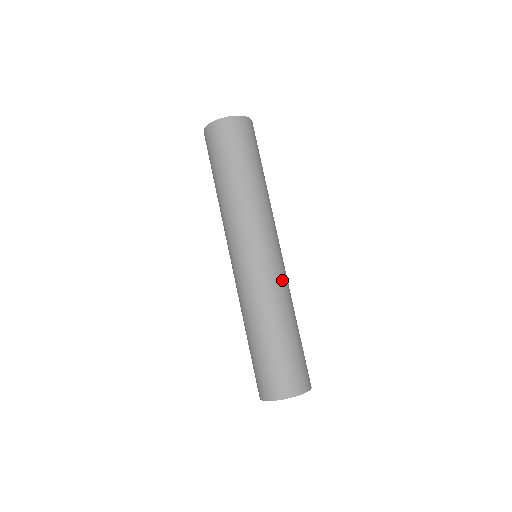
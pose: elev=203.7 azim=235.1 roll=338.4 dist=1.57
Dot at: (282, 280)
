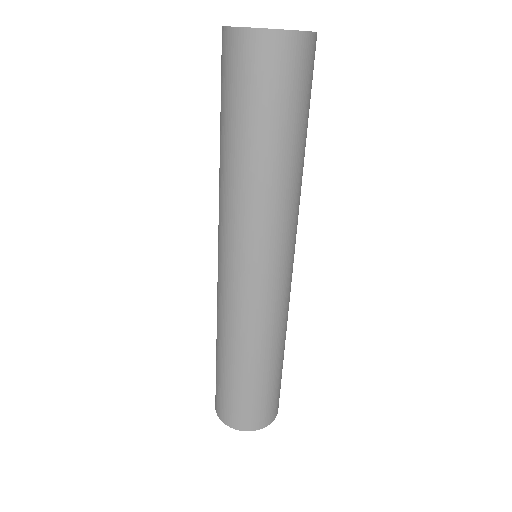
Dot at: (247, 313)
